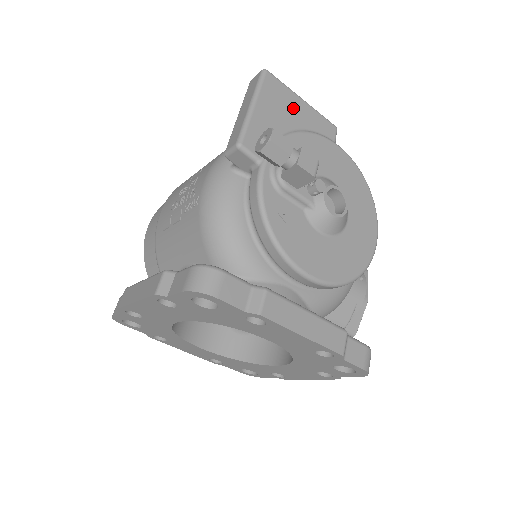
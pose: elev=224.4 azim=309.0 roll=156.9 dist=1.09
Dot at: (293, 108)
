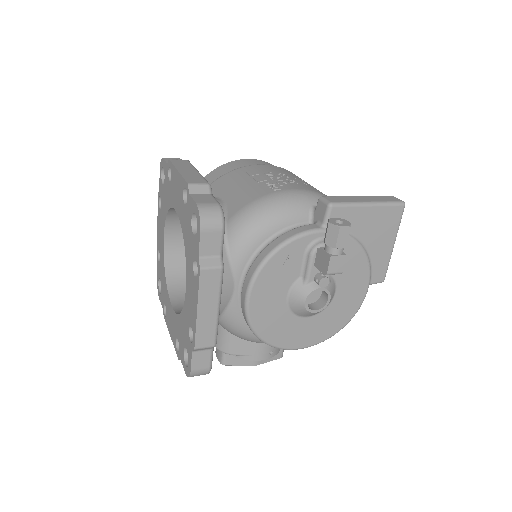
Dot at: (383, 238)
